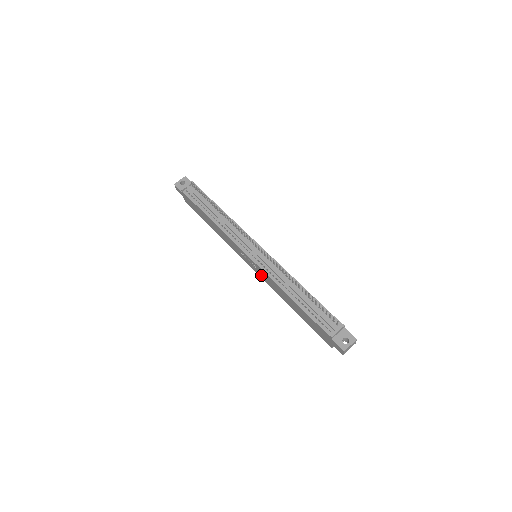
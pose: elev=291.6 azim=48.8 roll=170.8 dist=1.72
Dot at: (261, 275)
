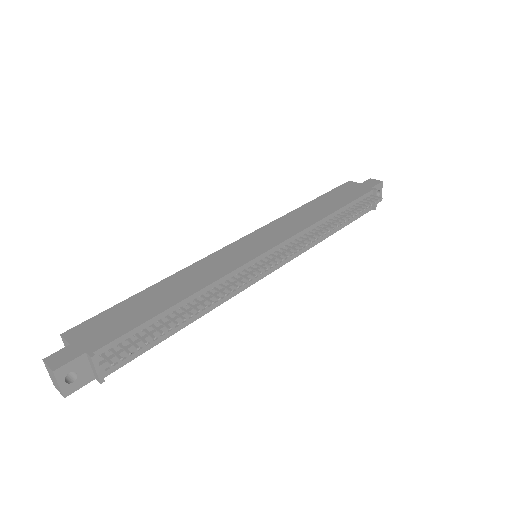
Dot at: occluded
